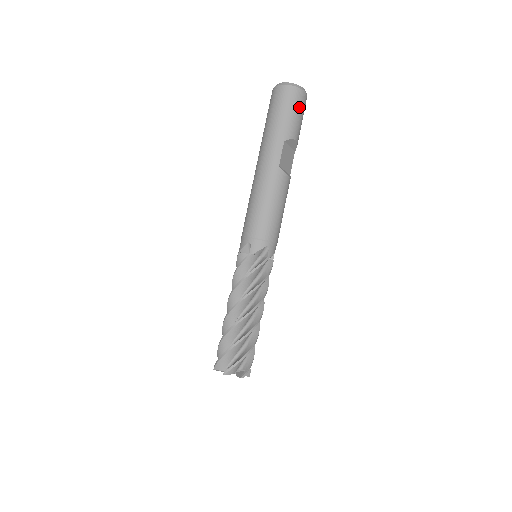
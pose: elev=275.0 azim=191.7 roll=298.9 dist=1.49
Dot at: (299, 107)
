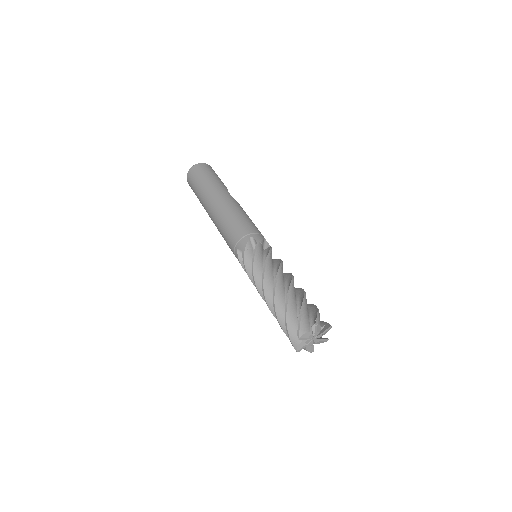
Dot at: occluded
